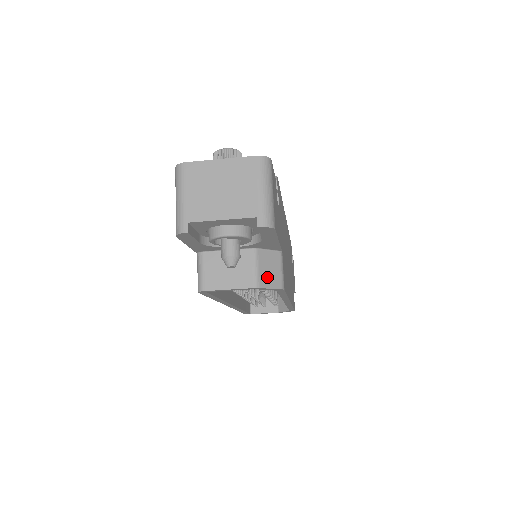
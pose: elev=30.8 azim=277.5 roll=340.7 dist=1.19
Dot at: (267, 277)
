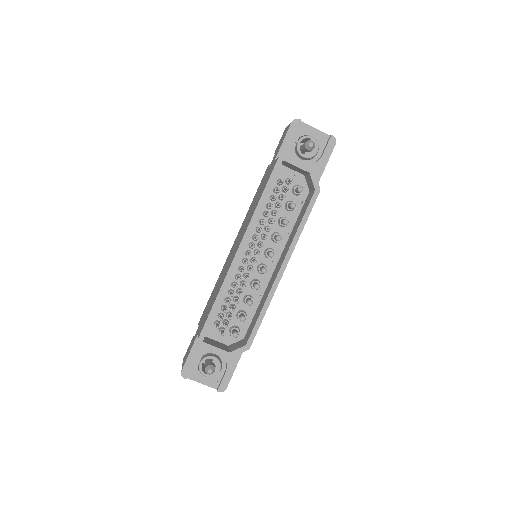
Dot at: occluded
